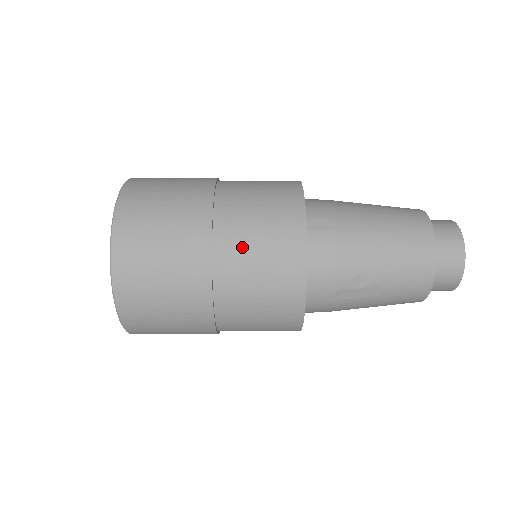
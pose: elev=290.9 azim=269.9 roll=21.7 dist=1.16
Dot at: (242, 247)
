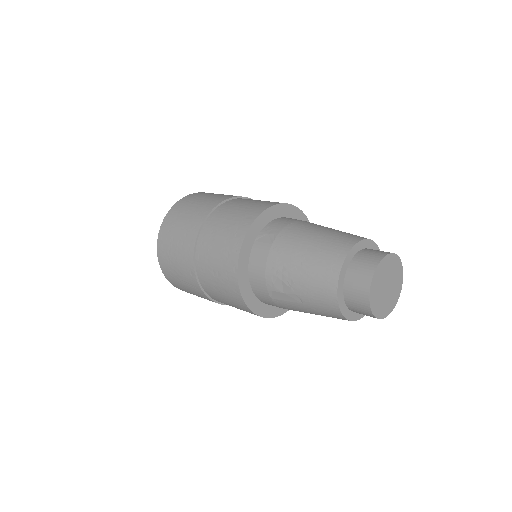
Dot at: (209, 246)
